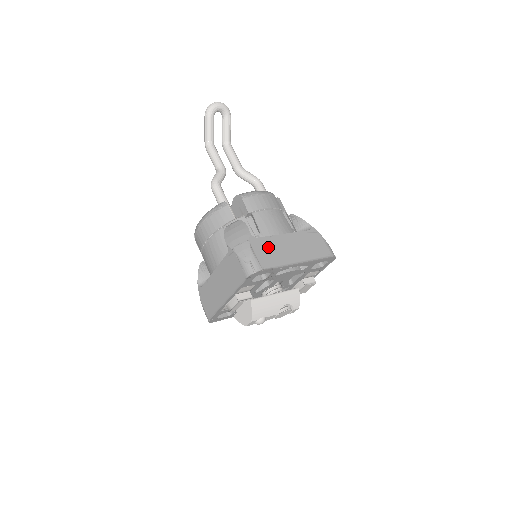
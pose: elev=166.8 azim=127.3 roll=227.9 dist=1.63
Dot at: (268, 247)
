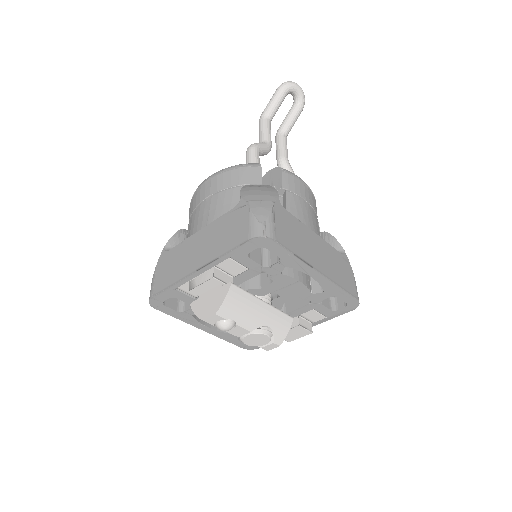
Dot at: (292, 227)
